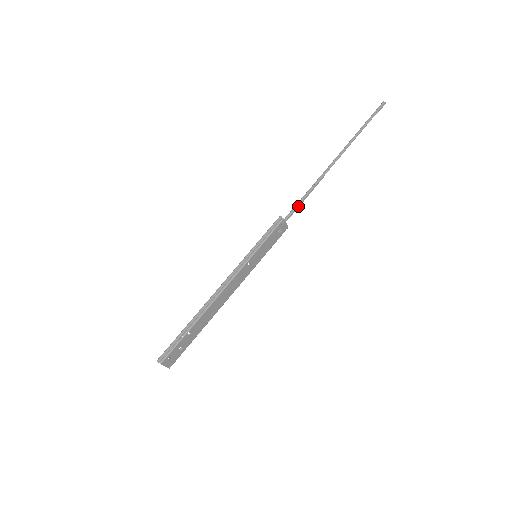
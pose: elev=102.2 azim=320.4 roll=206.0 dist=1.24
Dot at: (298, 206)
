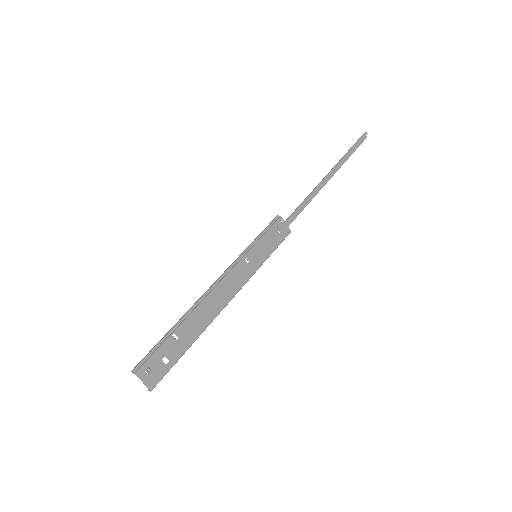
Dot at: (297, 210)
